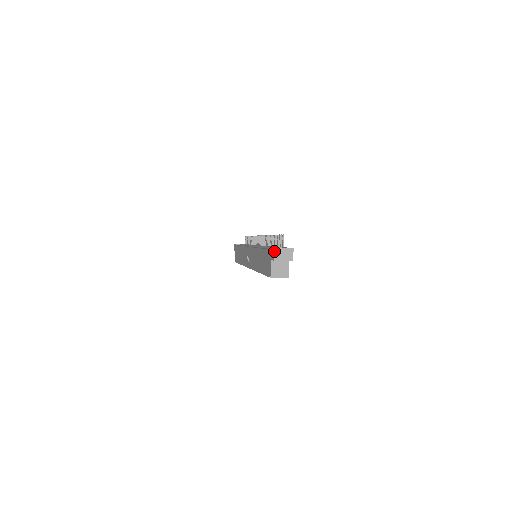
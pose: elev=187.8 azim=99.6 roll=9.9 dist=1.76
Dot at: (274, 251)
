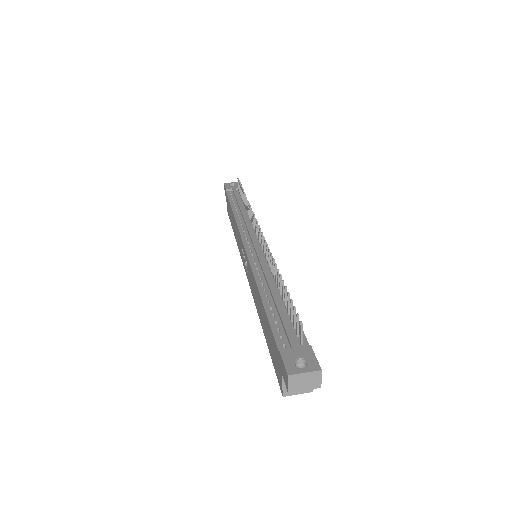
Dot at: (287, 380)
